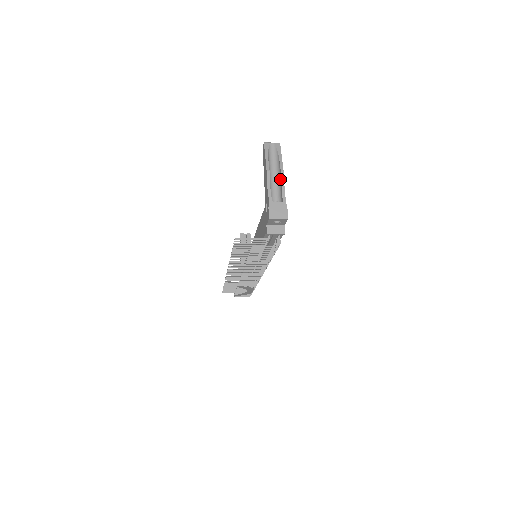
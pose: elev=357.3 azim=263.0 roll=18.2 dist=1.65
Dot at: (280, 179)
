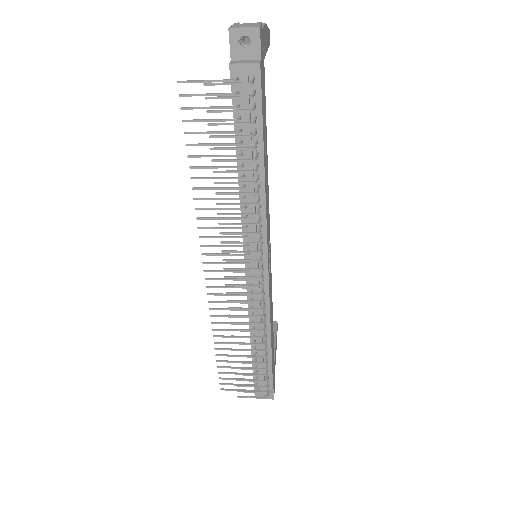
Dot at: occluded
